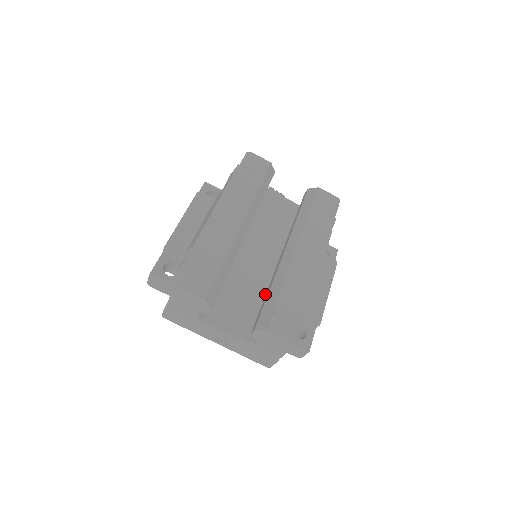
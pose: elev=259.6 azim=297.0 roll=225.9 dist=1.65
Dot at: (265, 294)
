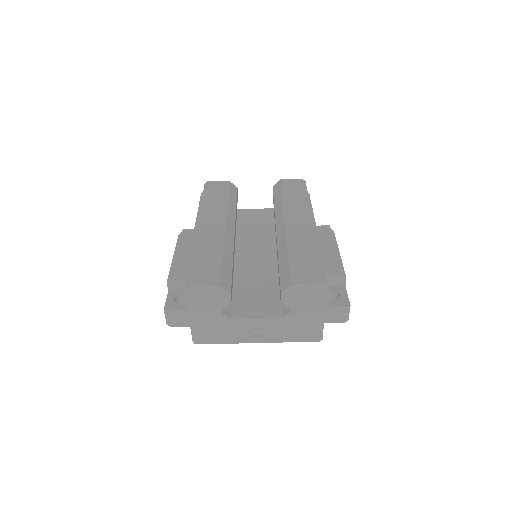
Dot at: occluded
